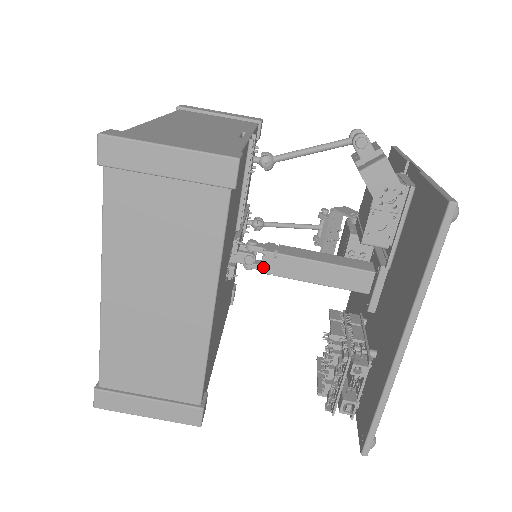
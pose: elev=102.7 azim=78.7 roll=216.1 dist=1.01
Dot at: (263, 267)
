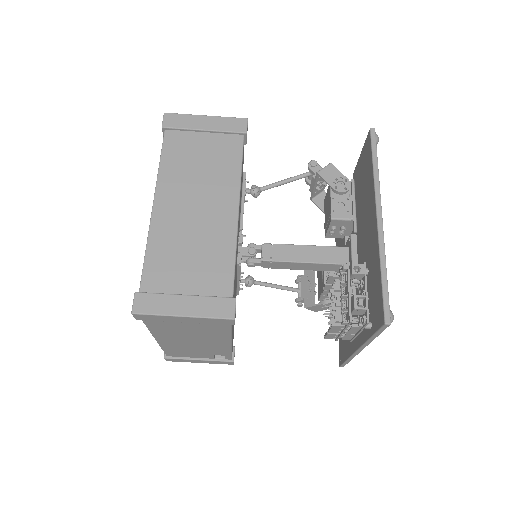
Dot at: (263, 255)
